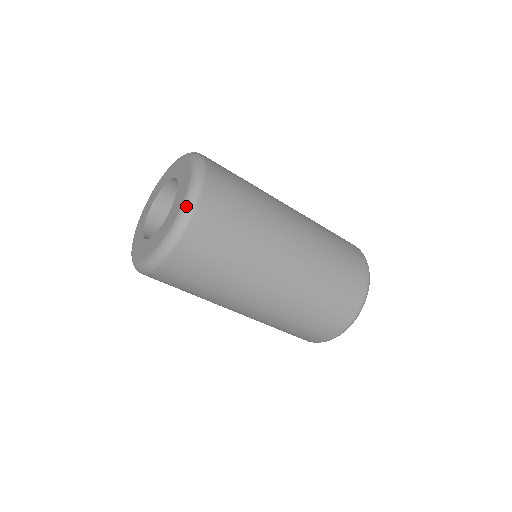
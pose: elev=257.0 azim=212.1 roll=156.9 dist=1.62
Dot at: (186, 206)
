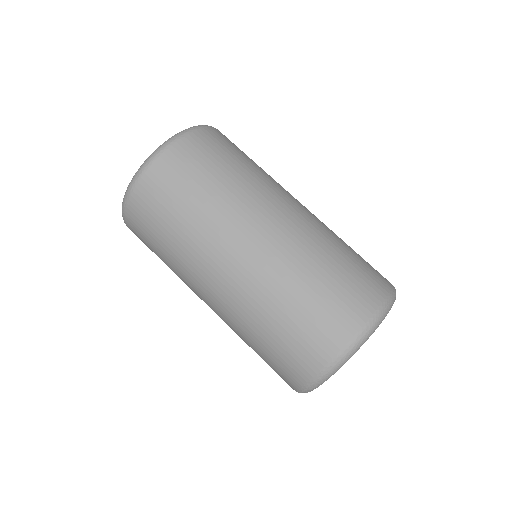
Dot at: (199, 125)
